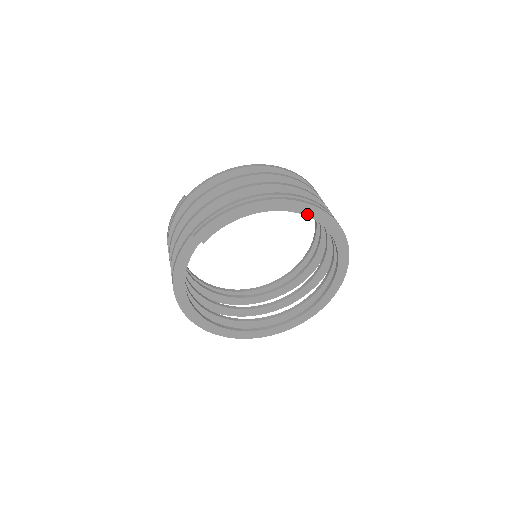
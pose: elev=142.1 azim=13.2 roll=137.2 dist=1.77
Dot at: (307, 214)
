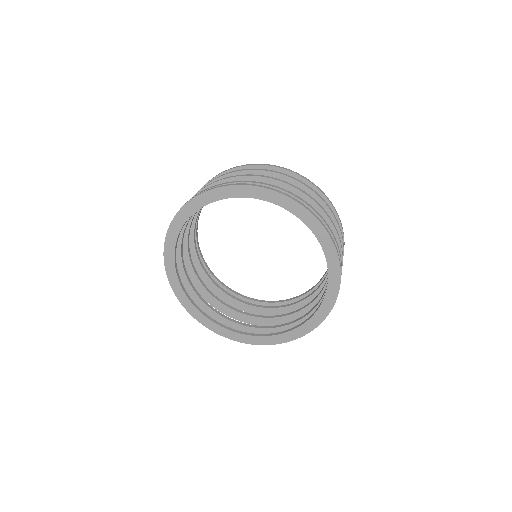
Dot at: (292, 211)
